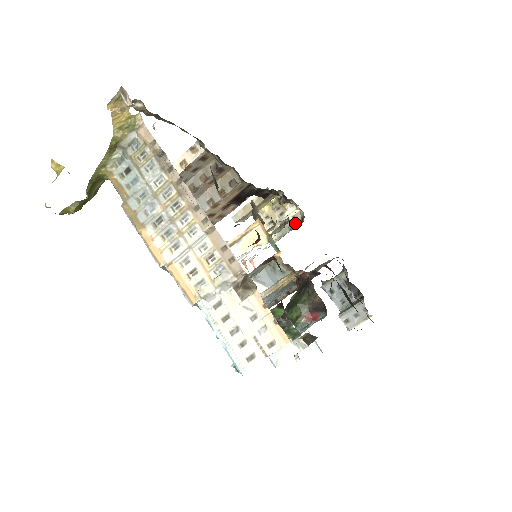
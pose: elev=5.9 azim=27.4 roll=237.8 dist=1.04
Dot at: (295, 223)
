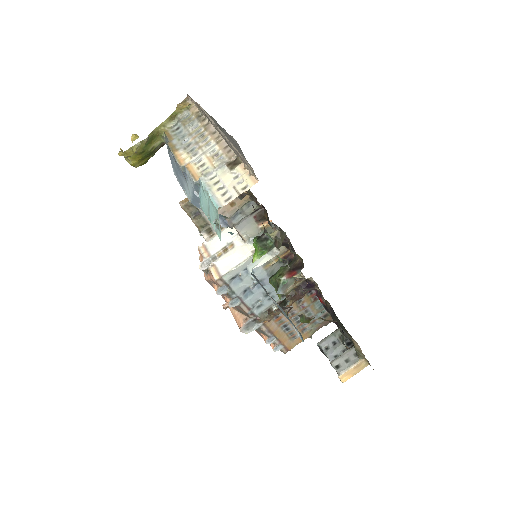
Dot at: occluded
